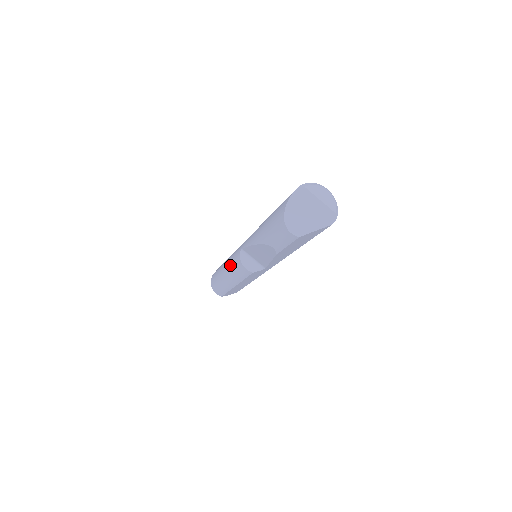
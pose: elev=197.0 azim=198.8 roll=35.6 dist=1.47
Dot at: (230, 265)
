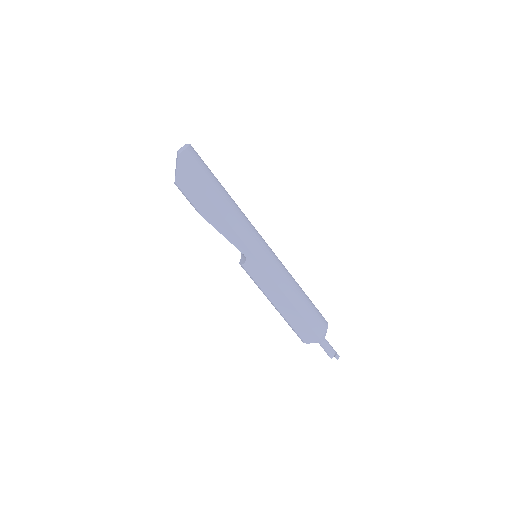
Dot at: occluded
